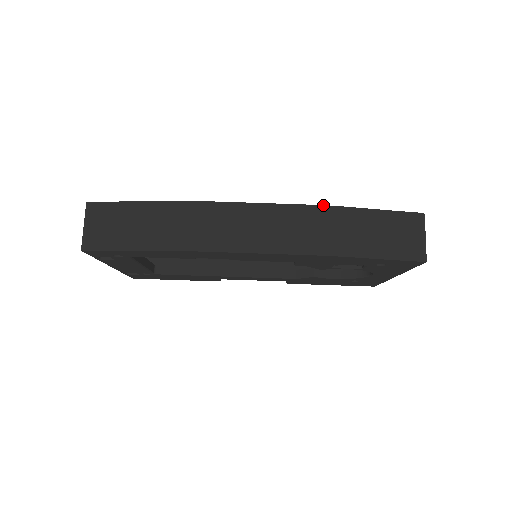
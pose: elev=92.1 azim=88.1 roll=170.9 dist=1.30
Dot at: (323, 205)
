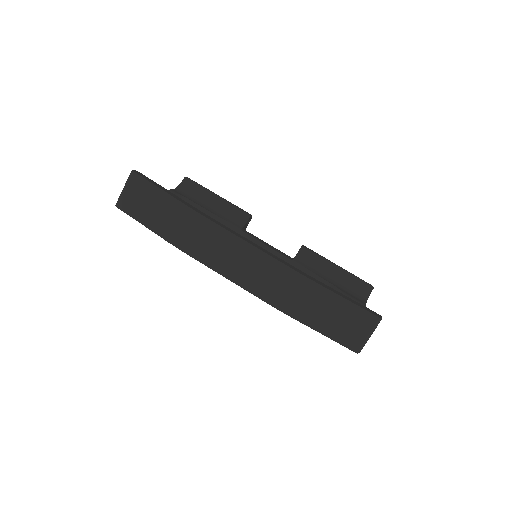
Dot at: (299, 273)
